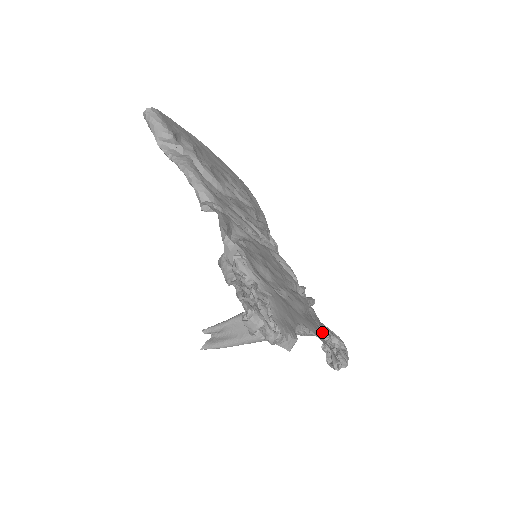
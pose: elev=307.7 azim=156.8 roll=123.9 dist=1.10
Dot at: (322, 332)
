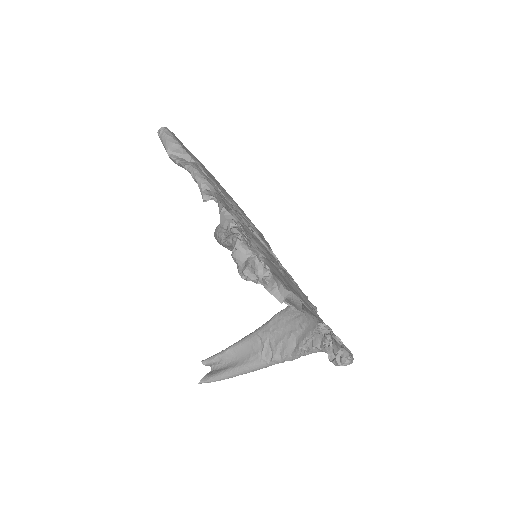
Dot at: (323, 329)
